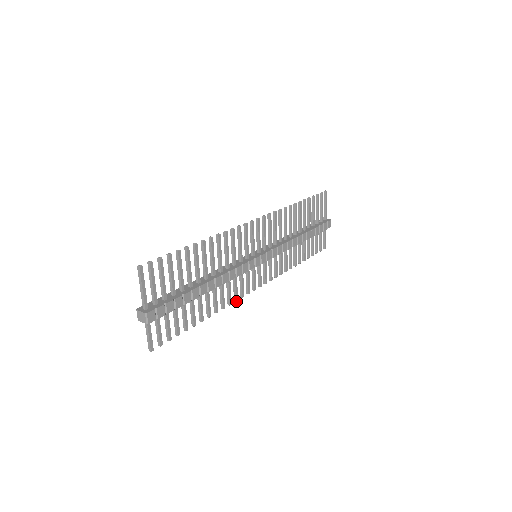
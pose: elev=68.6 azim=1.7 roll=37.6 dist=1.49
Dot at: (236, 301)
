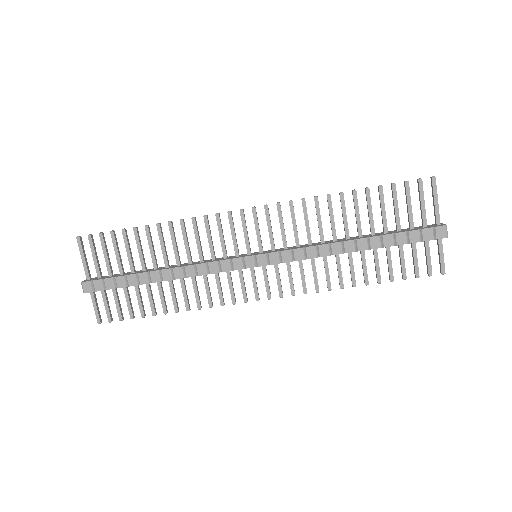
Dot at: (222, 305)
